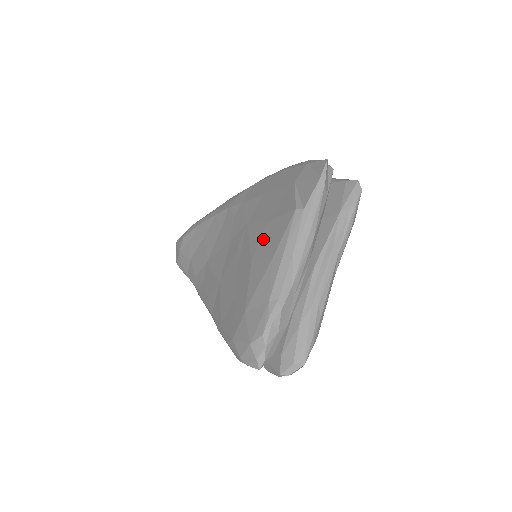
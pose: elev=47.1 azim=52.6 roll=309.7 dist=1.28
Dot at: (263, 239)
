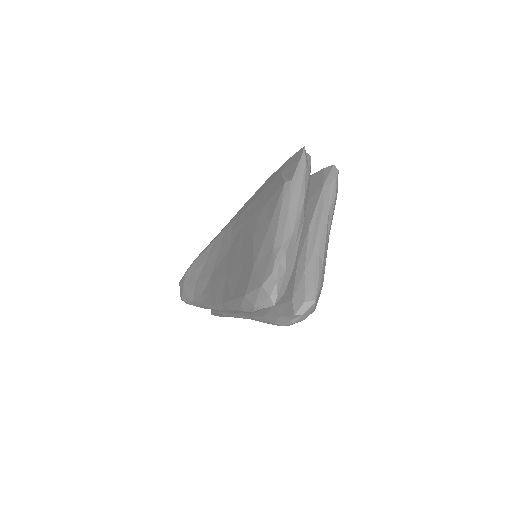
Dot at: (260, 218)
